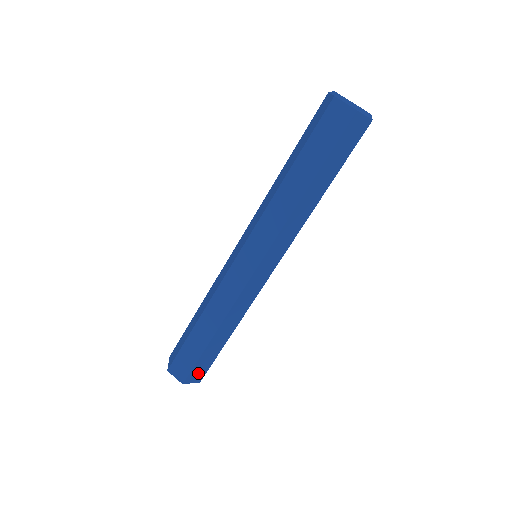
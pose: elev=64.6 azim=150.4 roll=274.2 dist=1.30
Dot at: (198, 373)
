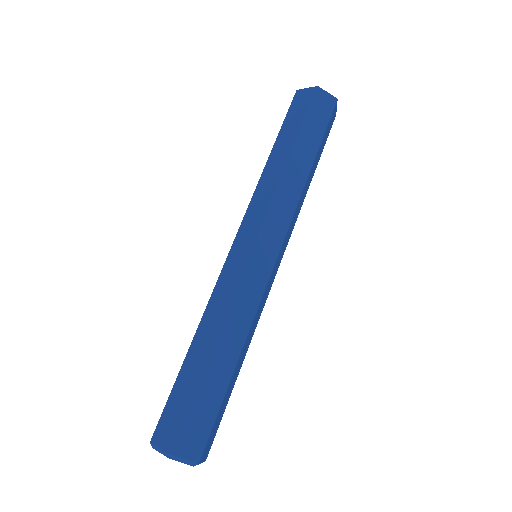
Dot at: (210, 440)
